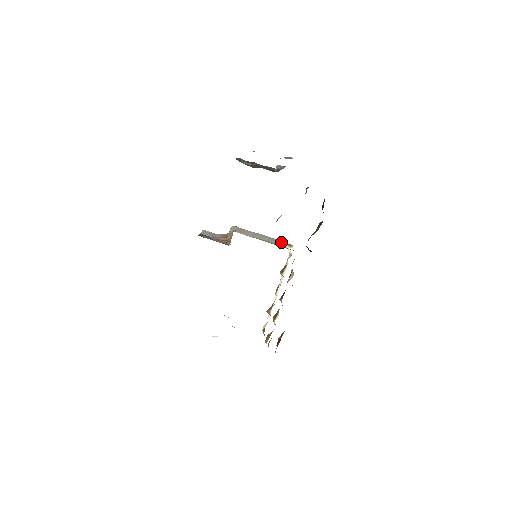
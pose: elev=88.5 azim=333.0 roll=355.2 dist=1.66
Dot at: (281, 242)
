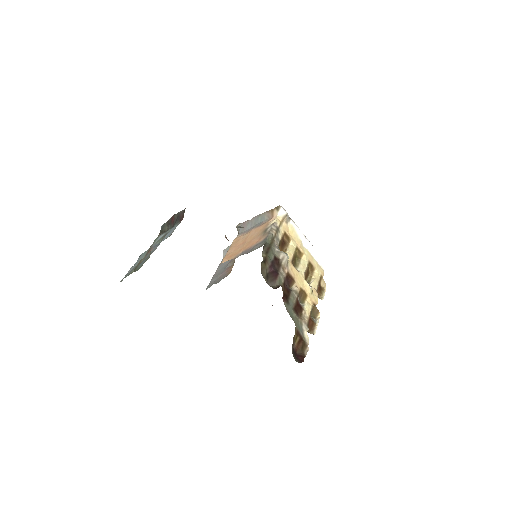
Dot at: (270, 211)
